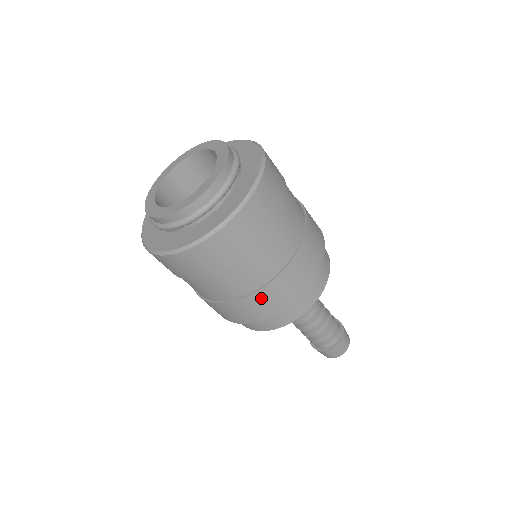
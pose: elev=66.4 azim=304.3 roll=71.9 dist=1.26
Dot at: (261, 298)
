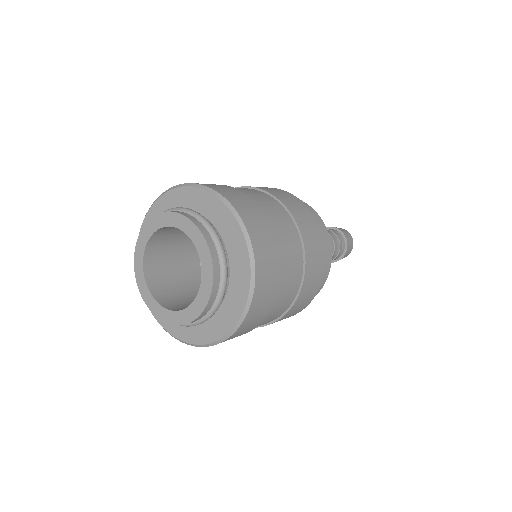
Dot at: (291, 312)
